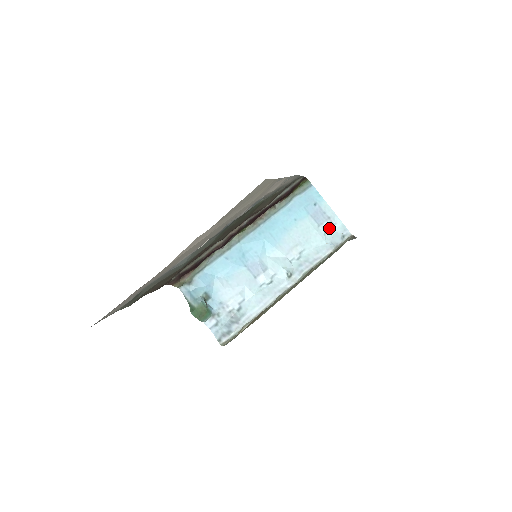
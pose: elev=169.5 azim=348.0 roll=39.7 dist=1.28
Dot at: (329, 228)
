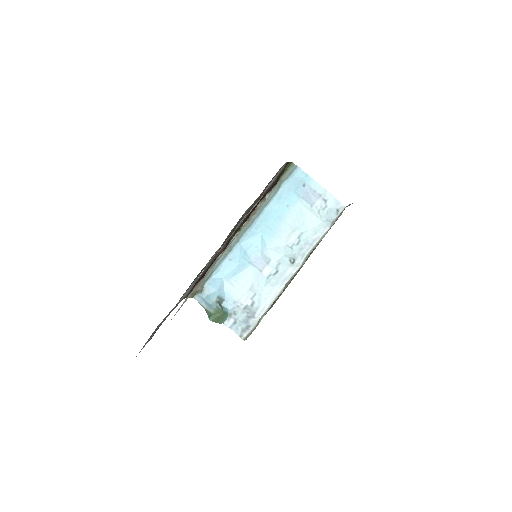
Dot at: (322, 205)
